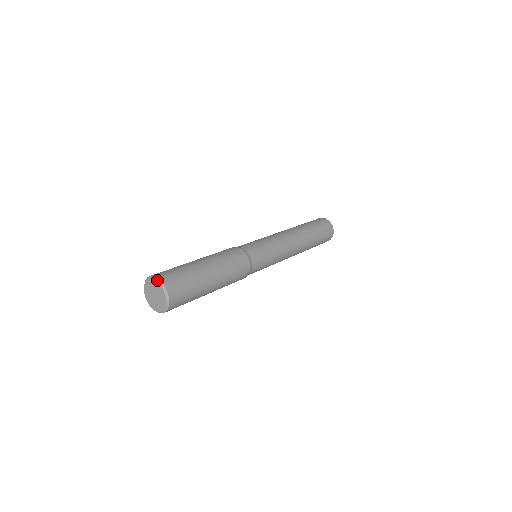
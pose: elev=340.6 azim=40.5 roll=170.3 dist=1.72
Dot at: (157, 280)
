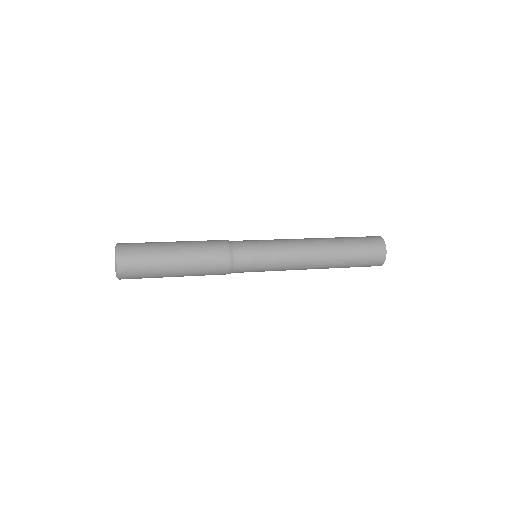
Dot at: (115, 247)
